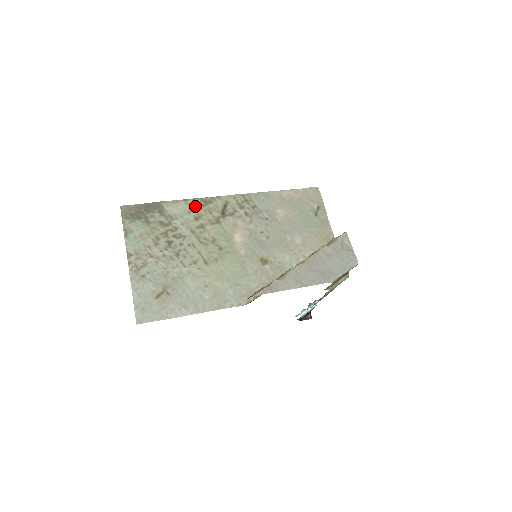
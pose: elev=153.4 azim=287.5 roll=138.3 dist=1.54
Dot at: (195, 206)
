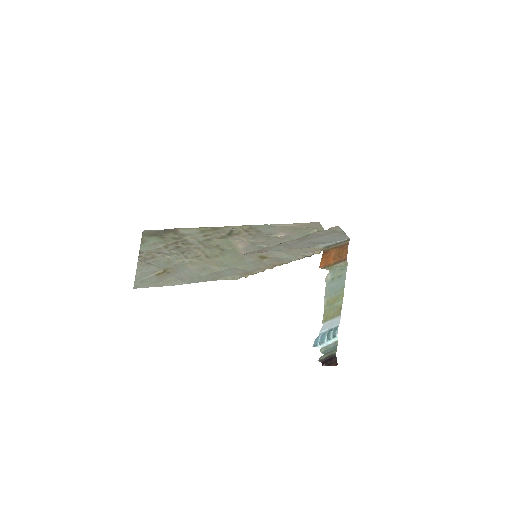
Dot at: (205, 230)
